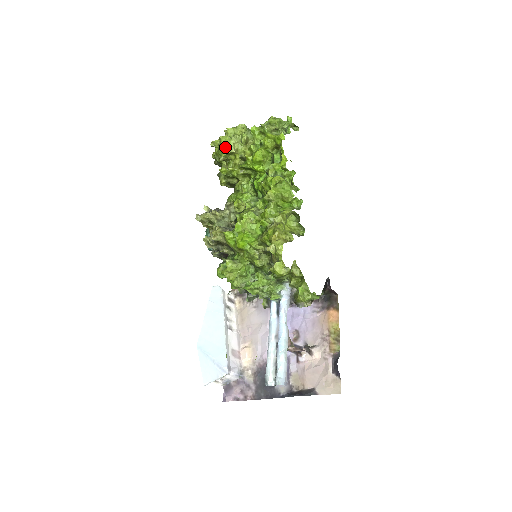
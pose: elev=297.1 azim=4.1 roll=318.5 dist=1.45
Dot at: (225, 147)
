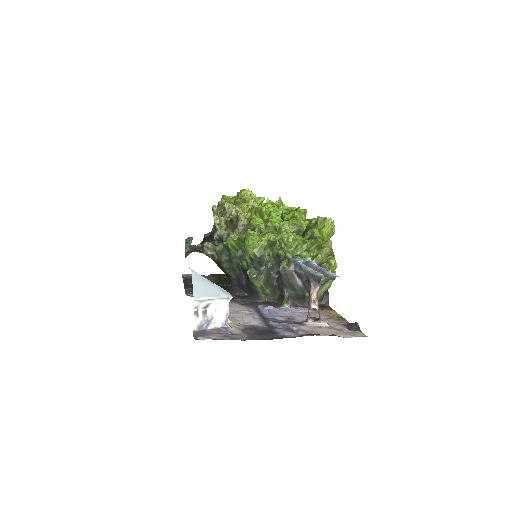
Dot at: (245, 195)
